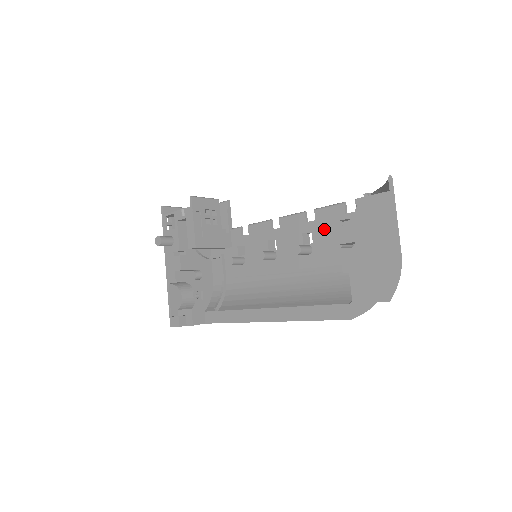
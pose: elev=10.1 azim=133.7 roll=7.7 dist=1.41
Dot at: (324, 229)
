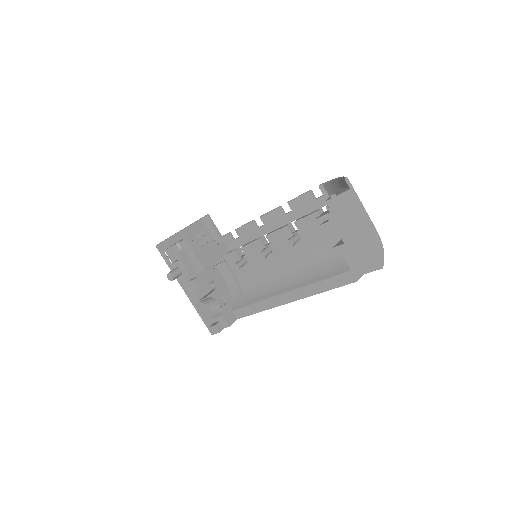
Dot at: (303, 218)
